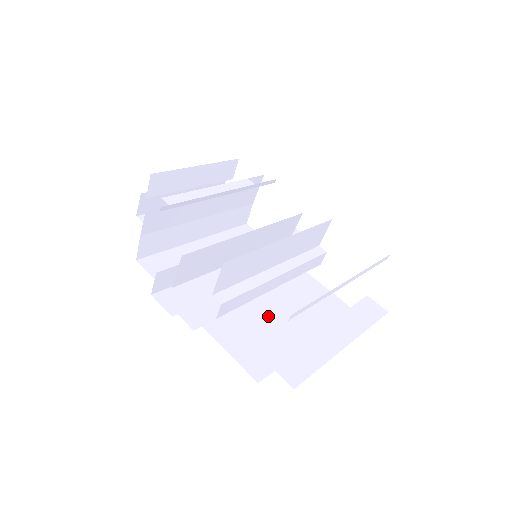
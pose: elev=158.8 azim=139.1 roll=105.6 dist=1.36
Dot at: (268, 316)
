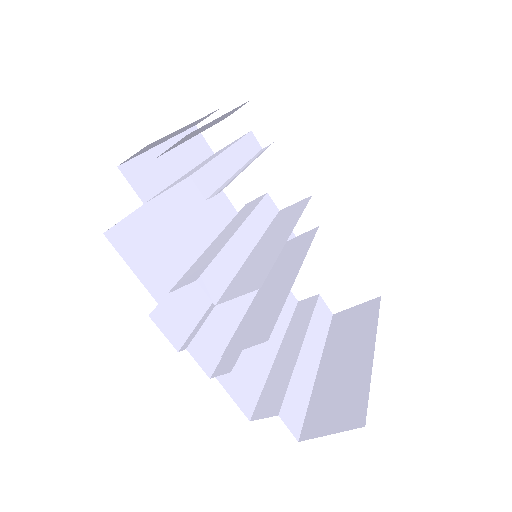
Dot at: occluded
